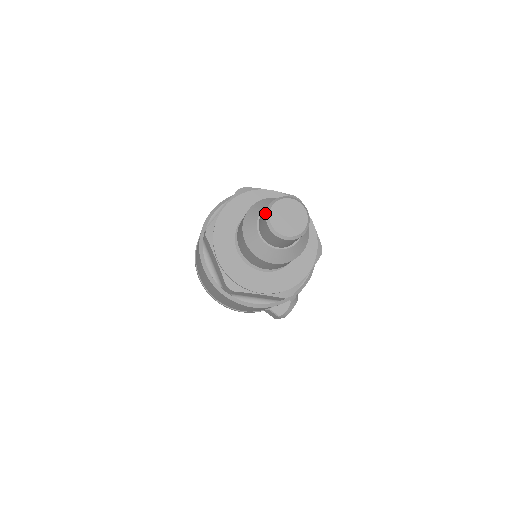
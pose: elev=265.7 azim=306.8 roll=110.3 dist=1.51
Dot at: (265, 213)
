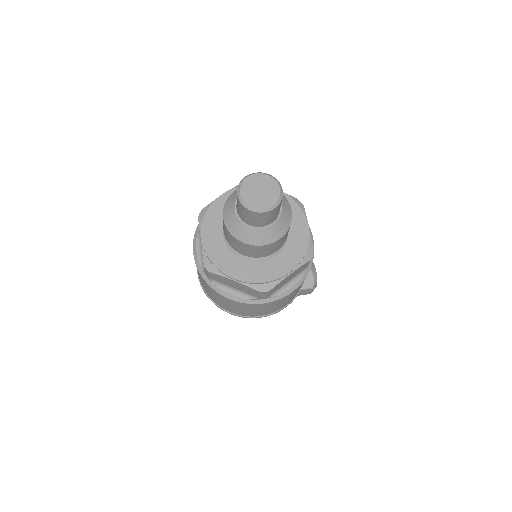
Dot at: (240, 204)
